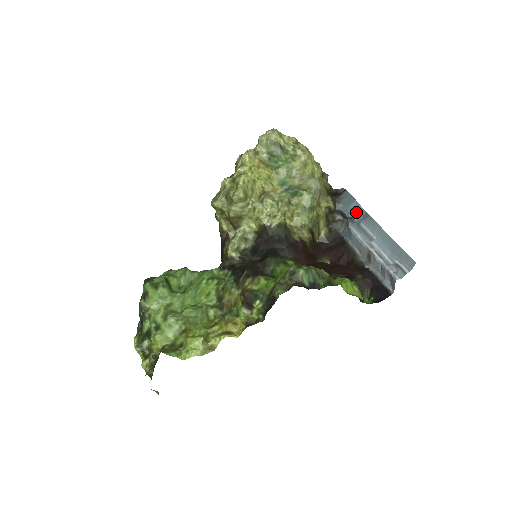
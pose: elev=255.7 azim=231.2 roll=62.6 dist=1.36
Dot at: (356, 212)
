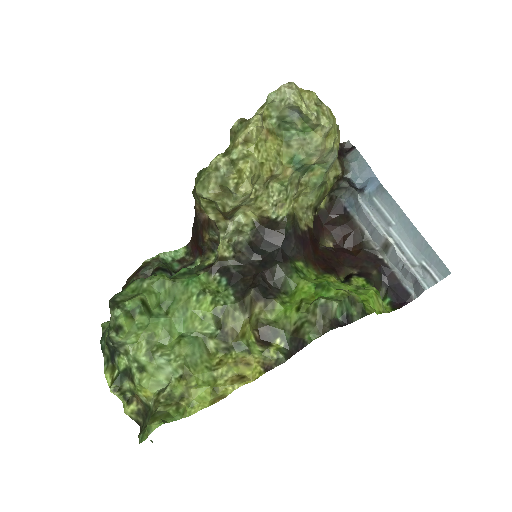
Dot at: (368, 182)
